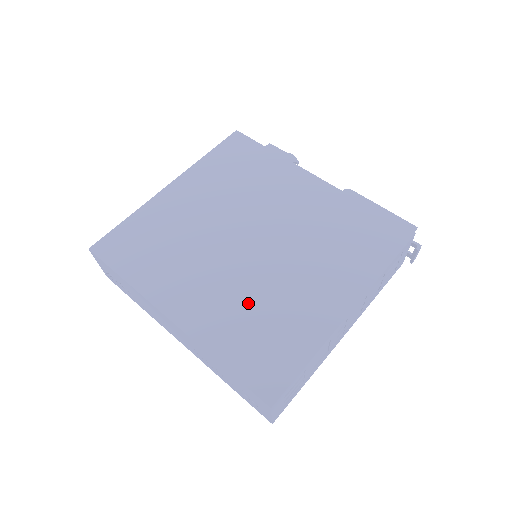
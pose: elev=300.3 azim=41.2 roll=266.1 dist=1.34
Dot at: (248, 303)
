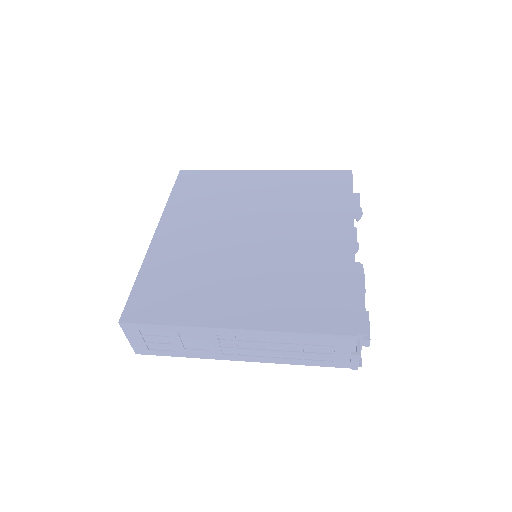
Dot at: (195, 264)
